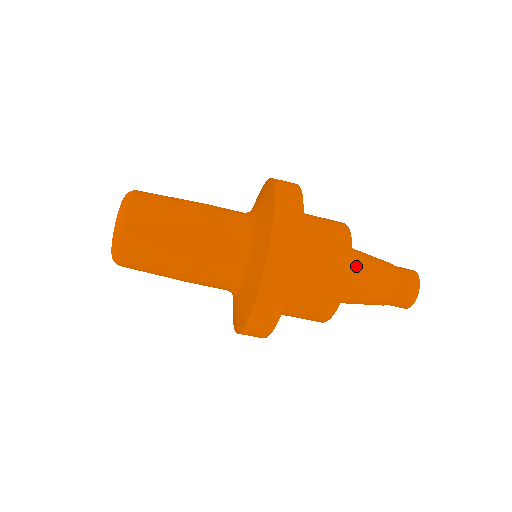
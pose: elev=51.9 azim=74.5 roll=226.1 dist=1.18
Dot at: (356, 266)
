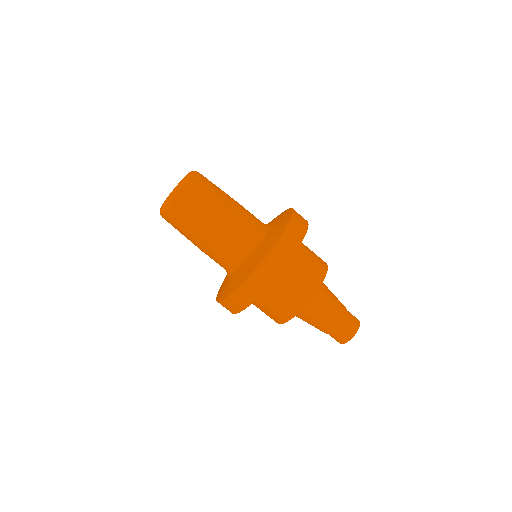
Dot at: occluded
